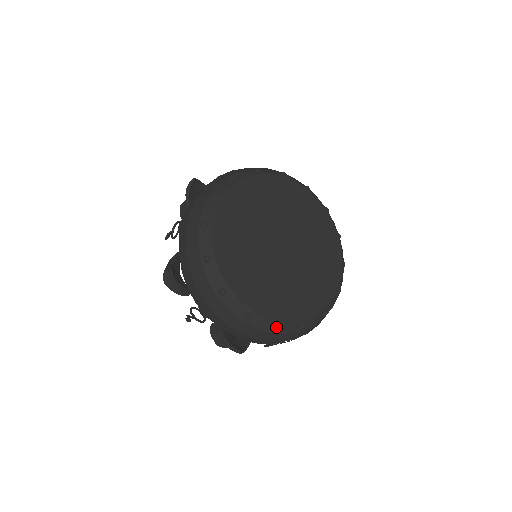
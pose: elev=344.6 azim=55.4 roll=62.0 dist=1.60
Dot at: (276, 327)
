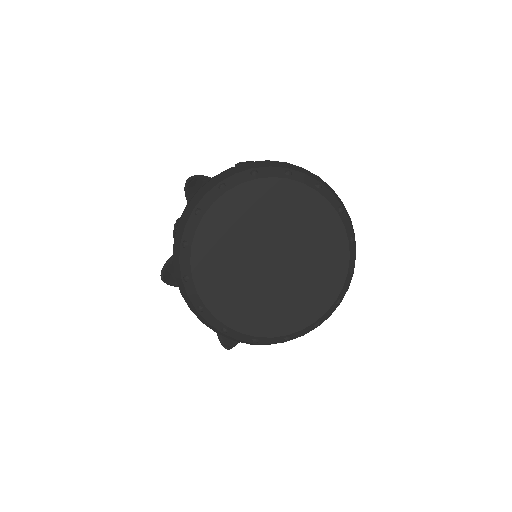
Dot at: (255, 341)
